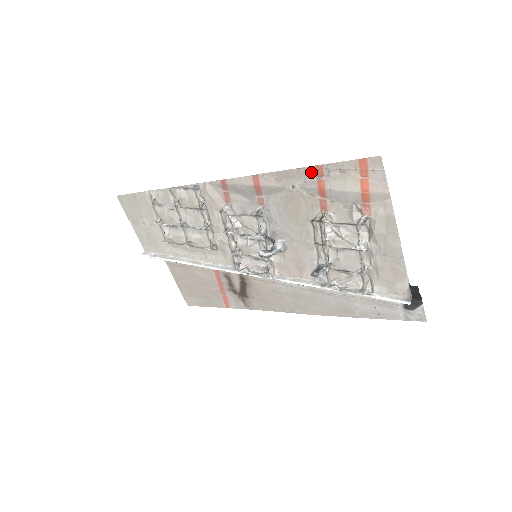
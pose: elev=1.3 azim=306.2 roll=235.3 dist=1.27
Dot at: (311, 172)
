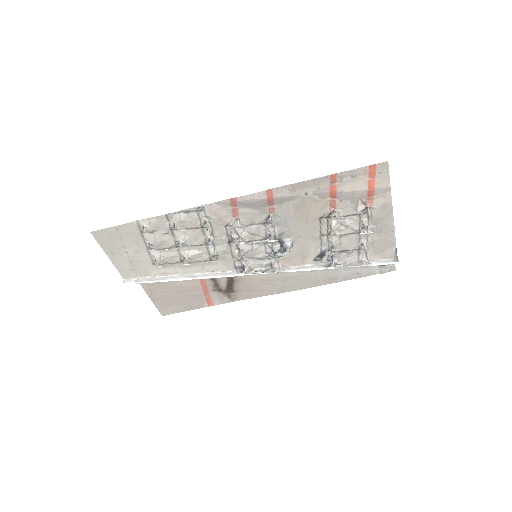
Dot at: (325, 180)
